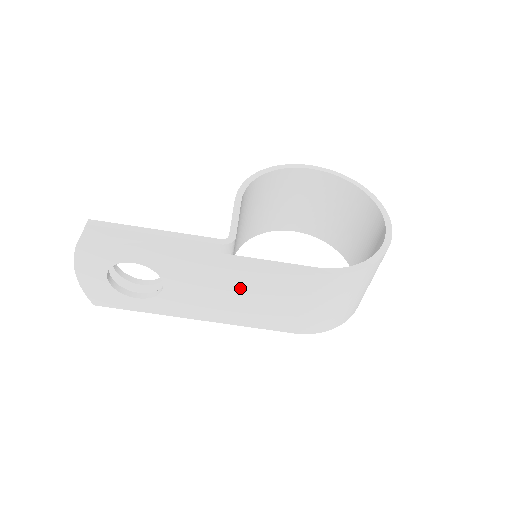
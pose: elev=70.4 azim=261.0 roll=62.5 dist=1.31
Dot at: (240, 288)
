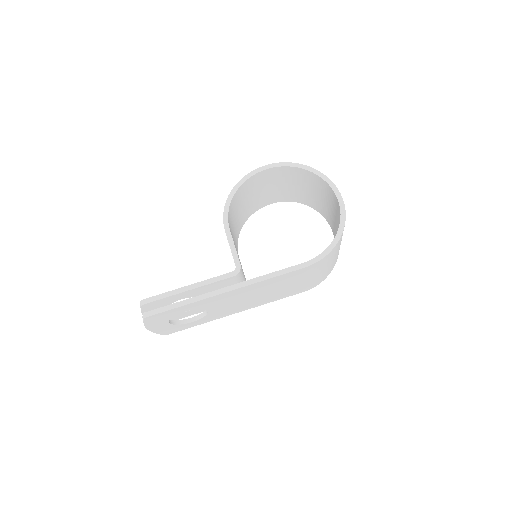
Dot at: (258, 292)
